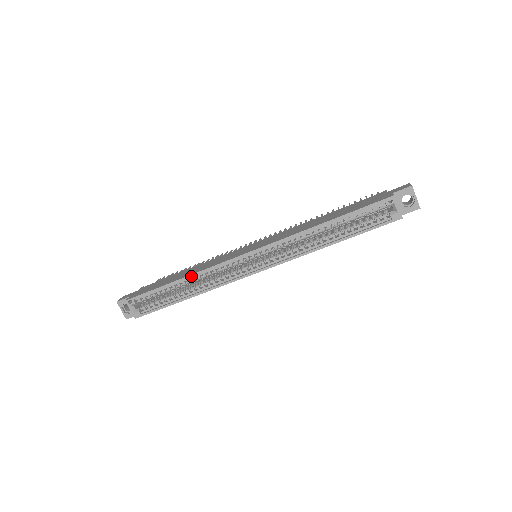
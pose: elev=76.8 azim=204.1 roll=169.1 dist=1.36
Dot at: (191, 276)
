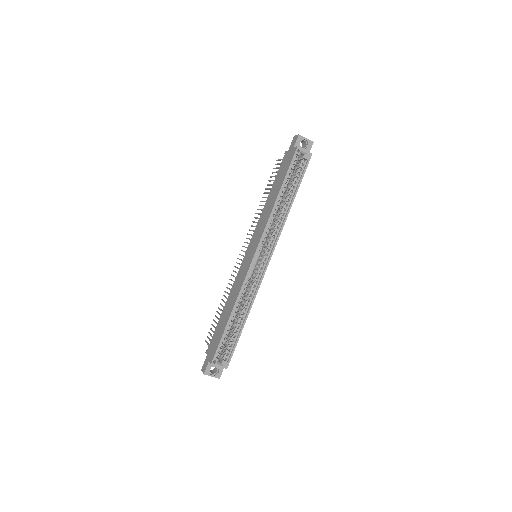
Dot at: (236, 304)
